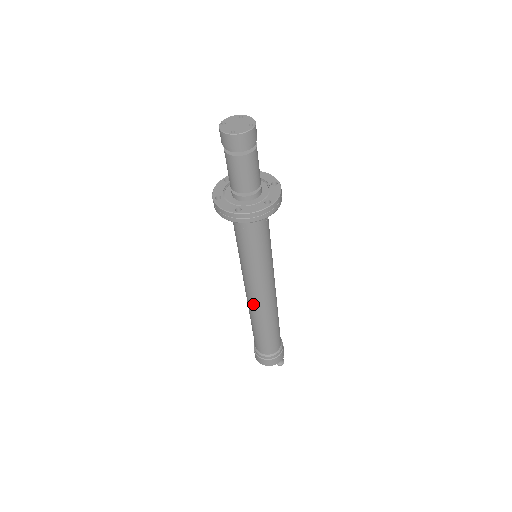
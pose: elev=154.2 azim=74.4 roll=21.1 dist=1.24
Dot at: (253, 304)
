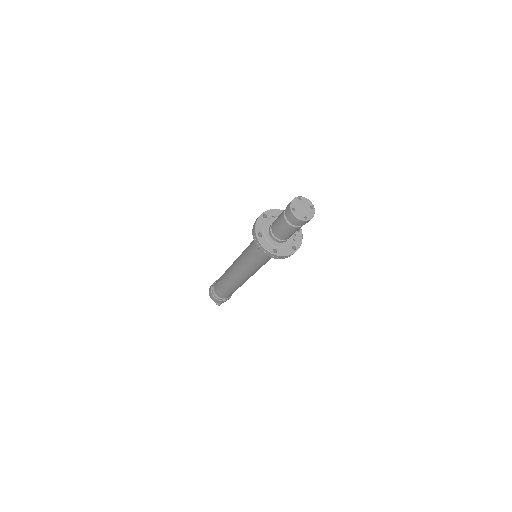
Dot at: (231, 268)
